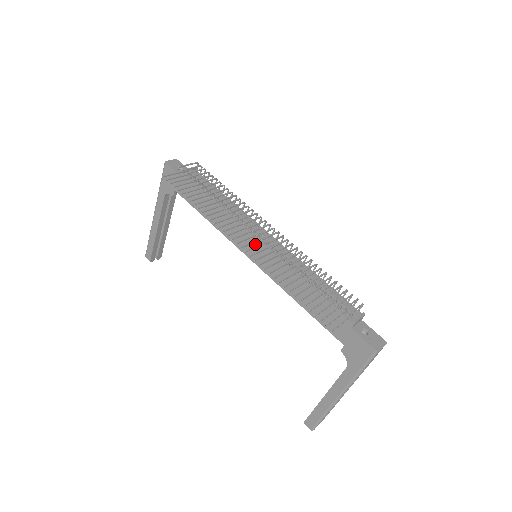
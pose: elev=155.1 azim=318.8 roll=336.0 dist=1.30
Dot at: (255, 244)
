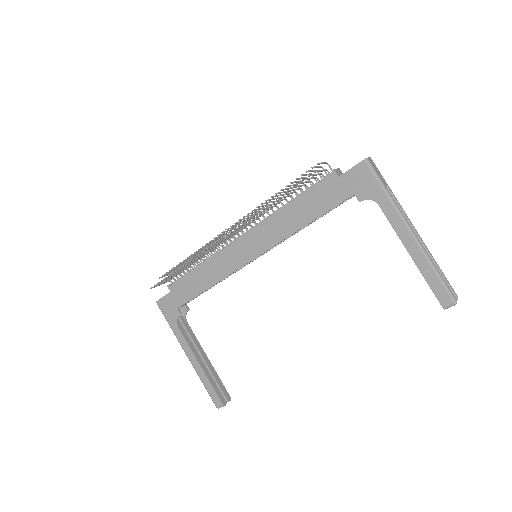
Dot at: (242, 244)
